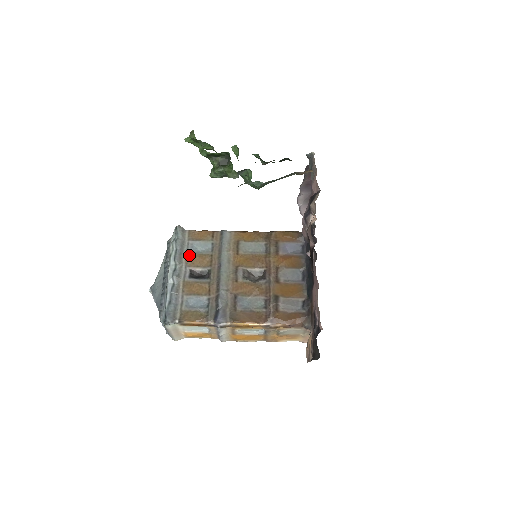
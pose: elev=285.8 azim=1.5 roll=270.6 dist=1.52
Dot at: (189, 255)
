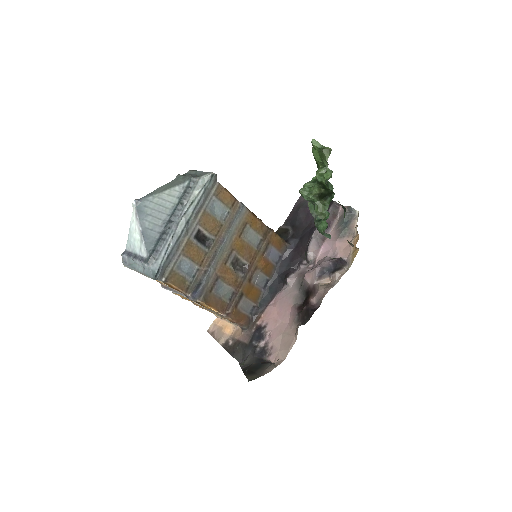
Dot at: (206, 213)
